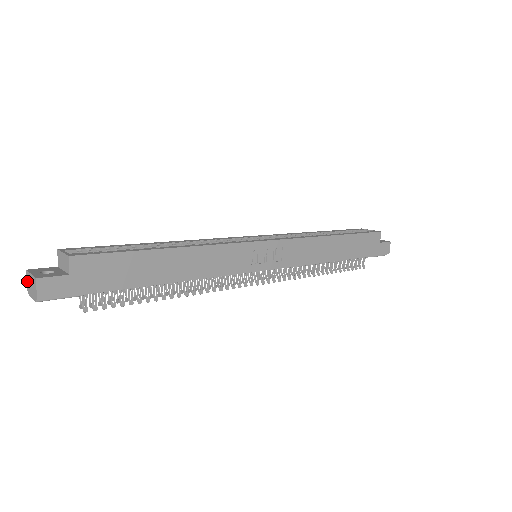
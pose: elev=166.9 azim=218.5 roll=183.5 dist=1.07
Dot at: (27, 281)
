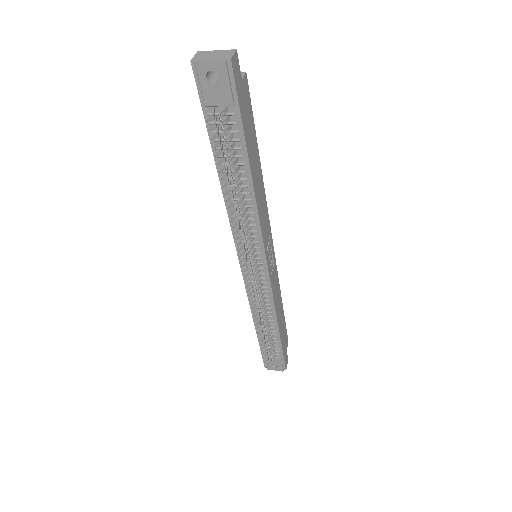
Dot at: (197, 56)
